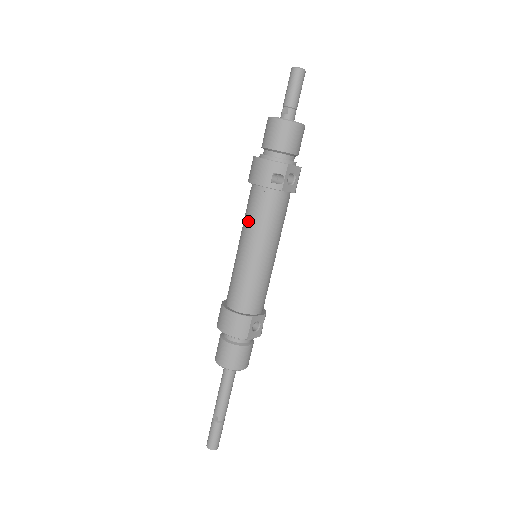
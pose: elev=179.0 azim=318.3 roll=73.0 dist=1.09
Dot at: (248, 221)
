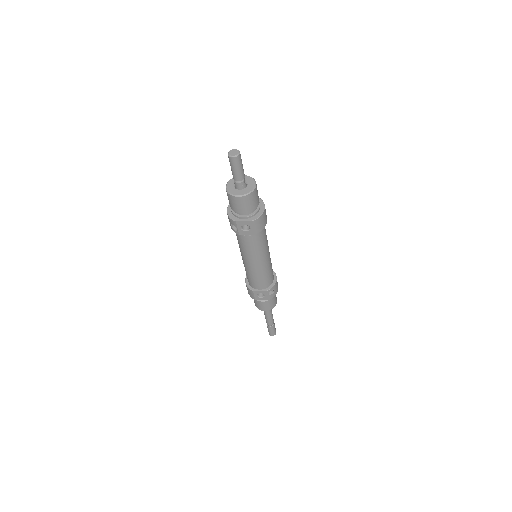
Dot at: occluded
